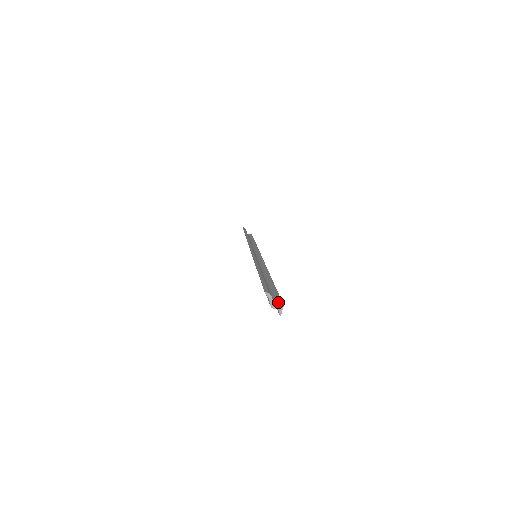
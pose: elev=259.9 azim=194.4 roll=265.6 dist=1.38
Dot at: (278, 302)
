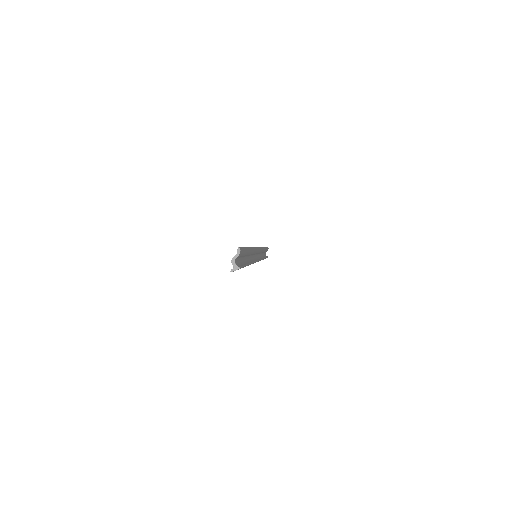
Dot at: (239, 265)
